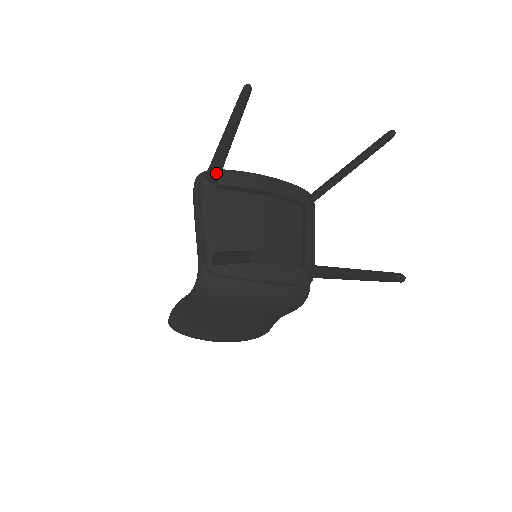
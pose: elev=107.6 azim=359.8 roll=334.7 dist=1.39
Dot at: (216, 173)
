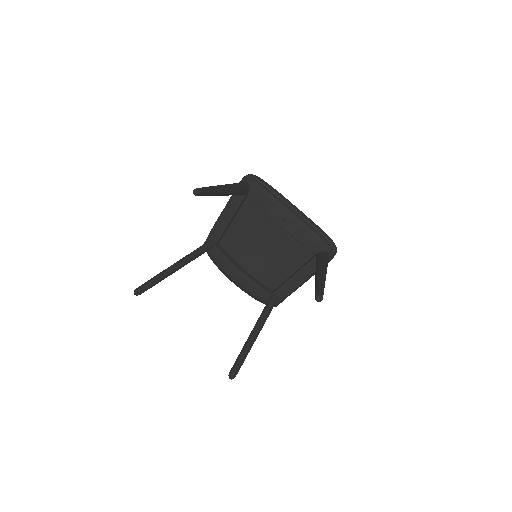
Dot at: occluded
